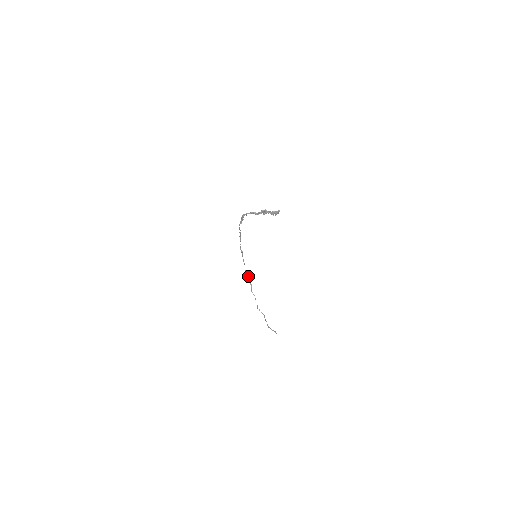
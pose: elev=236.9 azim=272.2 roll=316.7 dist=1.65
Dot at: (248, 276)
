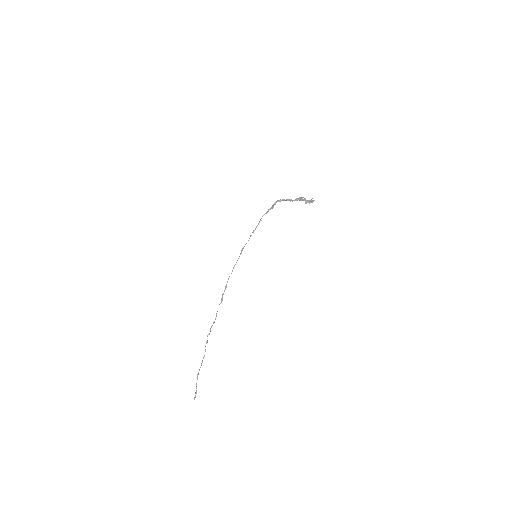
Dot at: occluded
